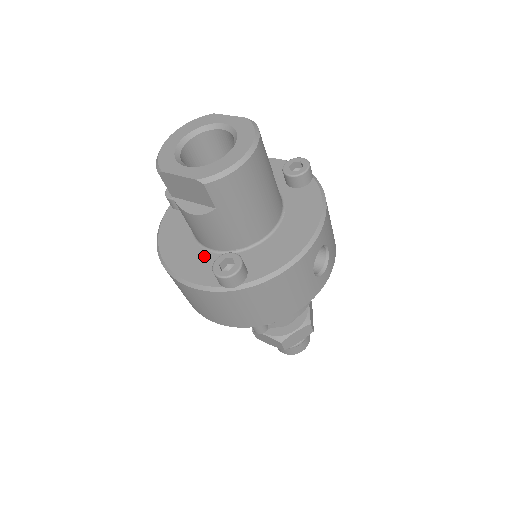
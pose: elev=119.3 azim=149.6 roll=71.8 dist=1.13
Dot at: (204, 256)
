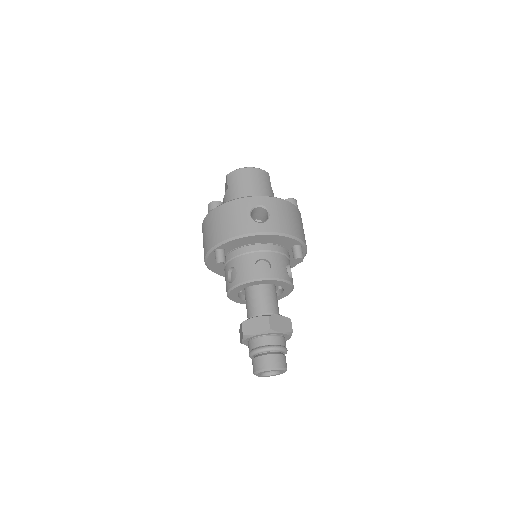
Dot at: occluded
